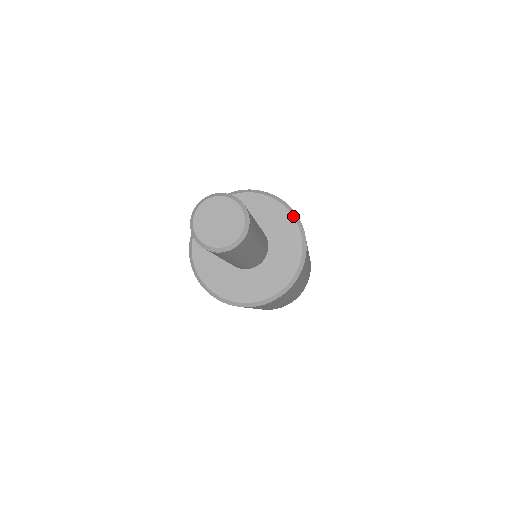
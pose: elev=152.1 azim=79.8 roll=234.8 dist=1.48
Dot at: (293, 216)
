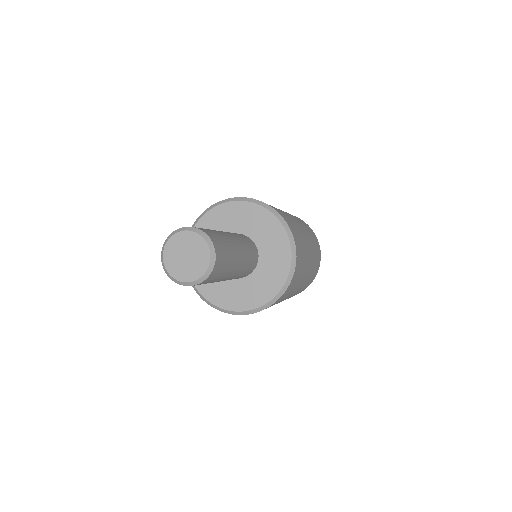
Dot at: (280, 222)
